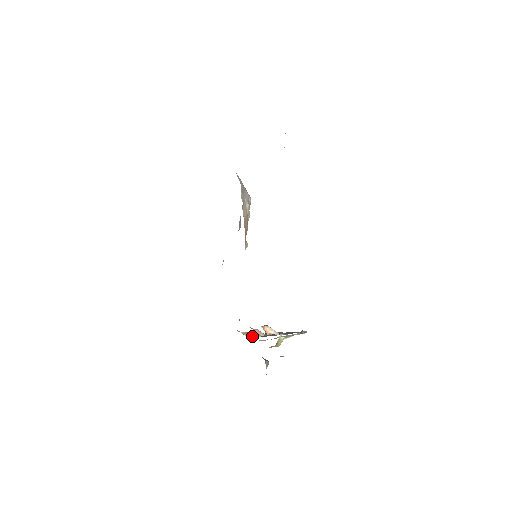
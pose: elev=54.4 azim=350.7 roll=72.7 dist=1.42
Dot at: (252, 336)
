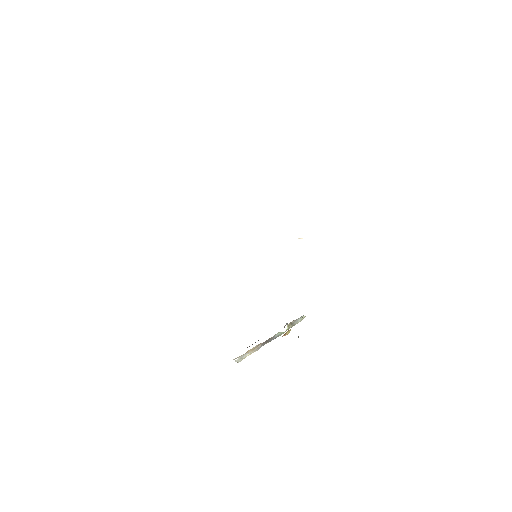
Dot at: occluded
